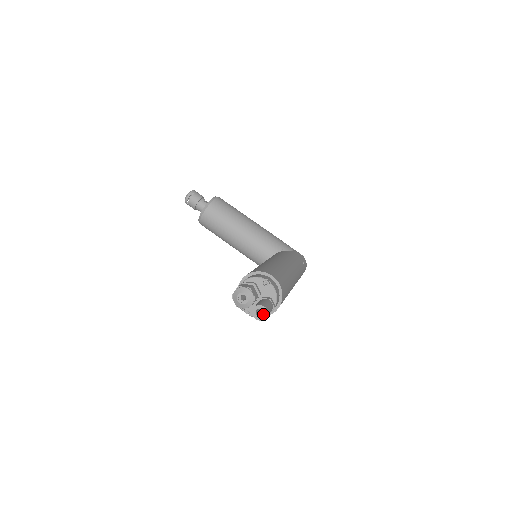
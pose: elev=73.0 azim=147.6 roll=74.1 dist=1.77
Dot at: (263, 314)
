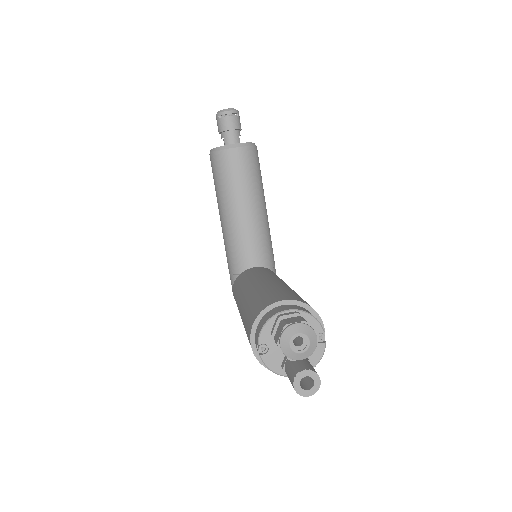
Dot at: (303, 384)
